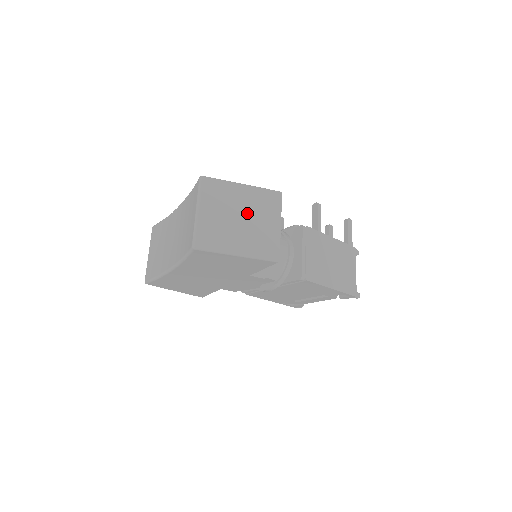
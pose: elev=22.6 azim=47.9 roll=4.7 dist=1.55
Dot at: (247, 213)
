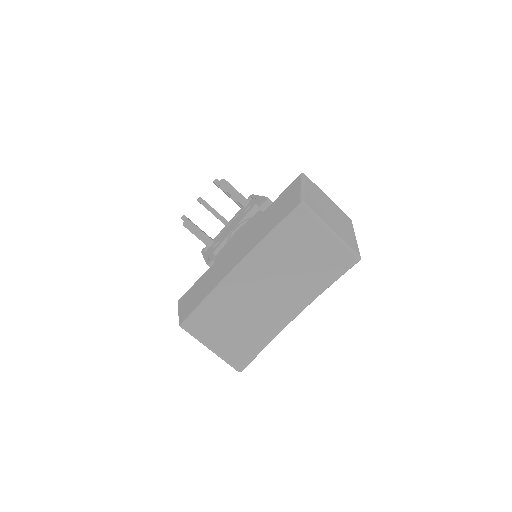
Dot at: (326, 206)
